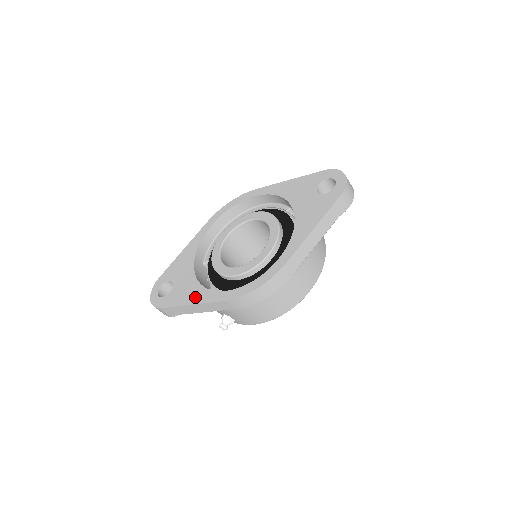
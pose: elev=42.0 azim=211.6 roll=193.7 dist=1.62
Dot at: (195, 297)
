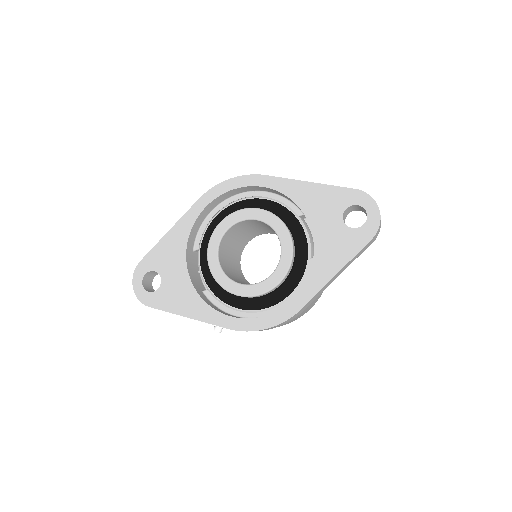
Dot at: (193, 310)
